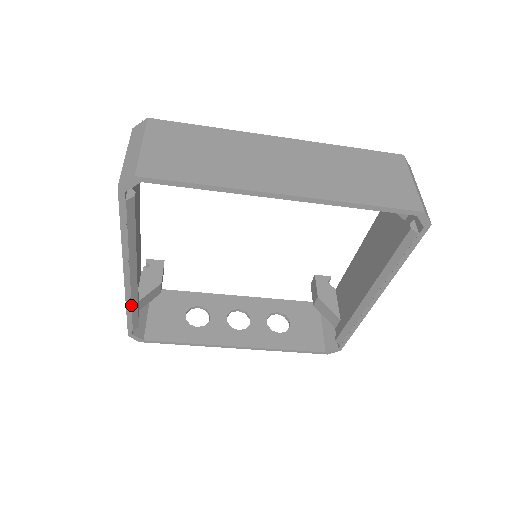
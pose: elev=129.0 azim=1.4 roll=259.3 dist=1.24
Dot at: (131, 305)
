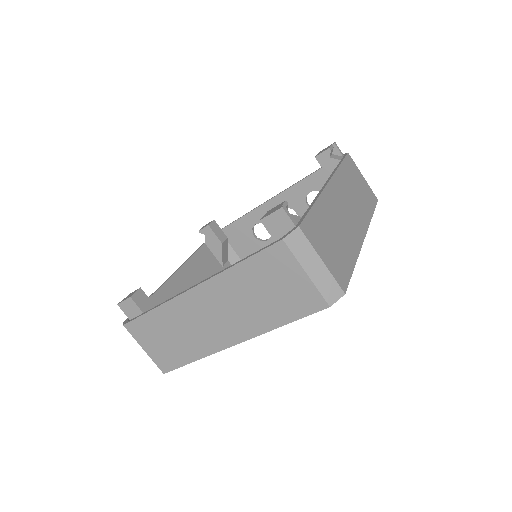
Dot at: occluded
